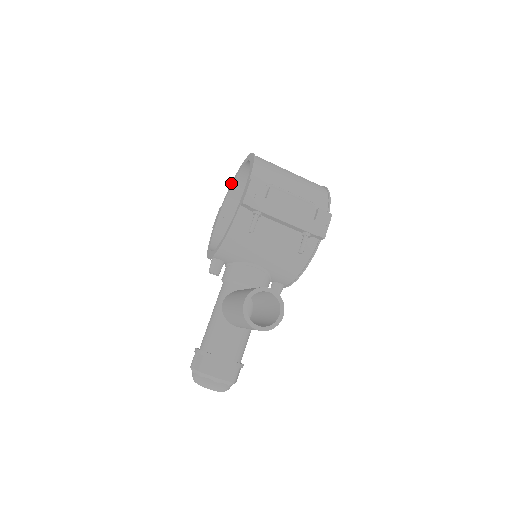
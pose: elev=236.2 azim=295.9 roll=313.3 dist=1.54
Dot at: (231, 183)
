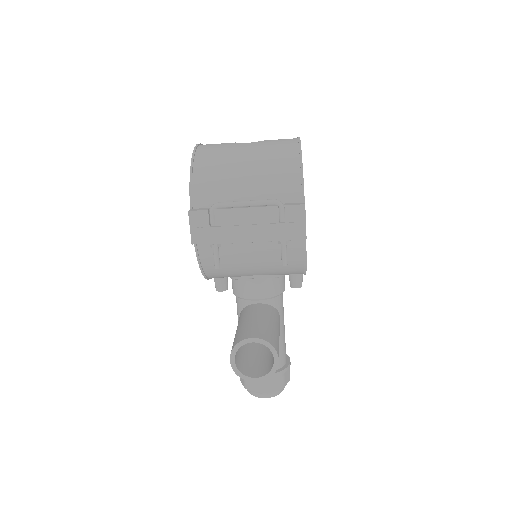
Dot at: occluded
